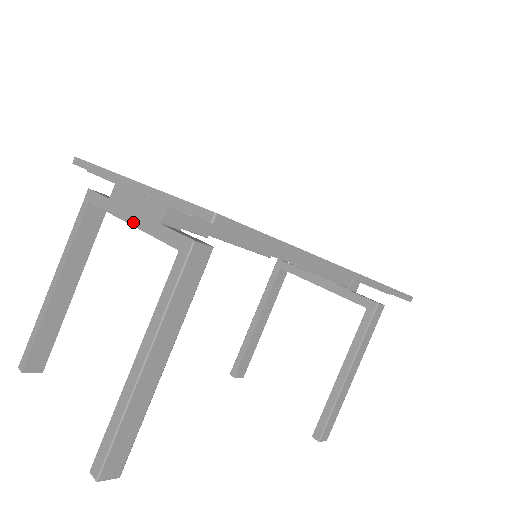
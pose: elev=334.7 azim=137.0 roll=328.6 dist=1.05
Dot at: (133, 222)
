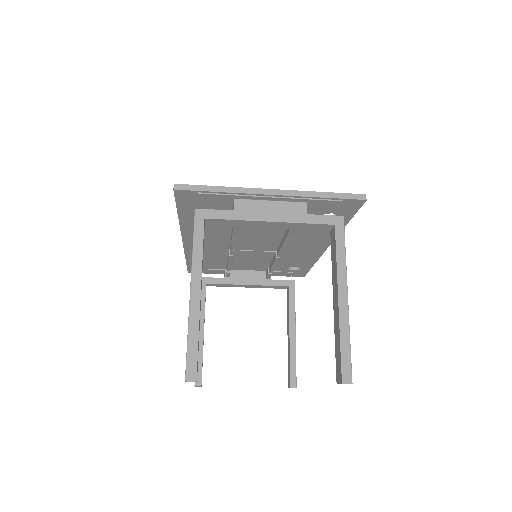
Dot at: (277, 219)
